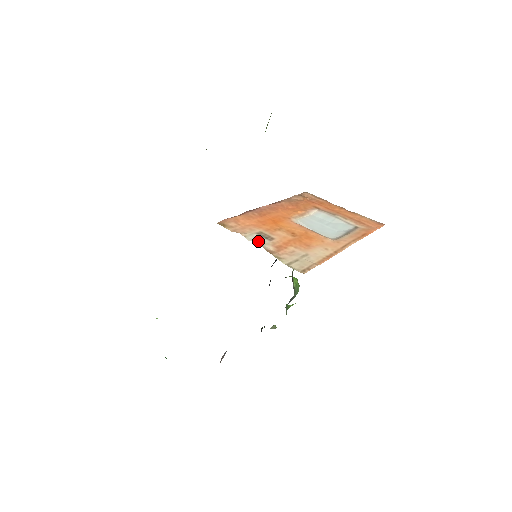
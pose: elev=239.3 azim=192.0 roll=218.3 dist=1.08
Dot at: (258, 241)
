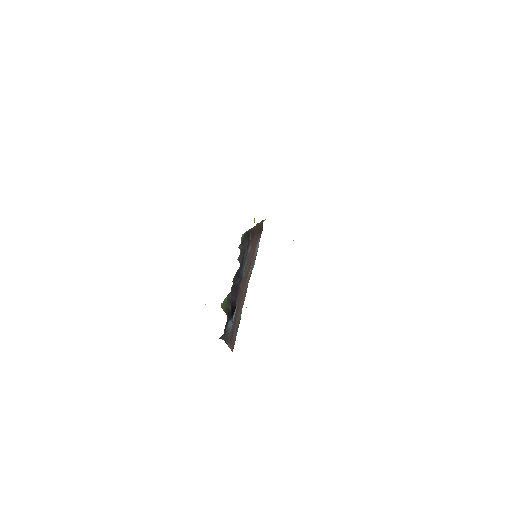
Dot at: occluded
